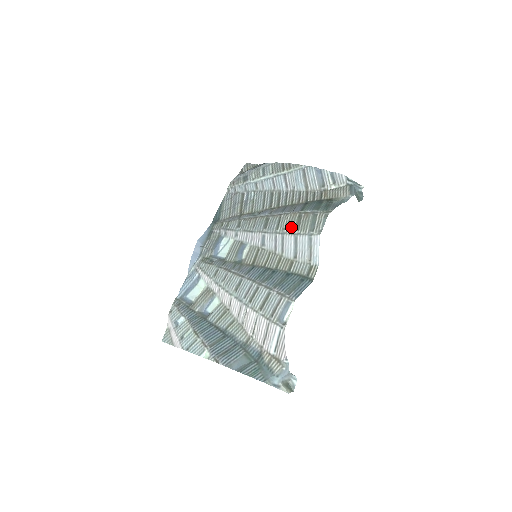
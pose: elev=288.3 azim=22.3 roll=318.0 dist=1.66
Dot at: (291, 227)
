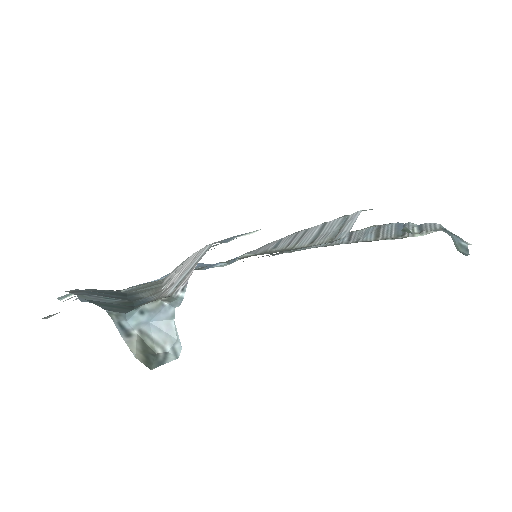
Dot at: (325, 222)
